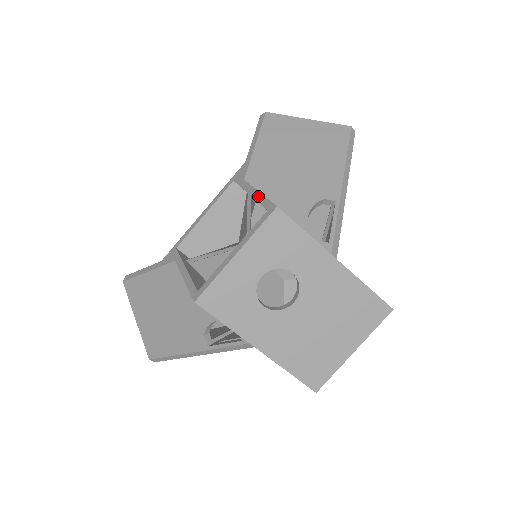
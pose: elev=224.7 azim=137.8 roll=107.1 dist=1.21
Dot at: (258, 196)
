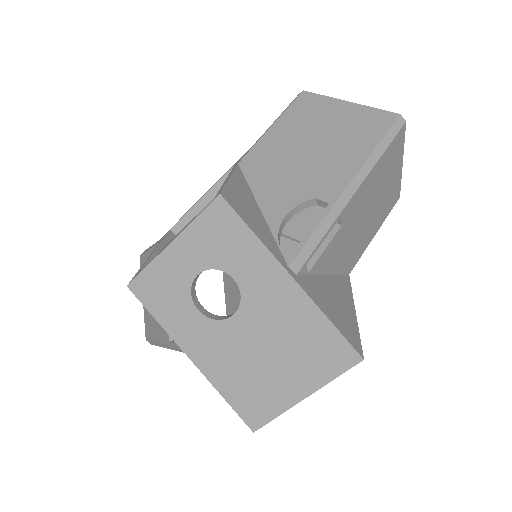
Dot at: (225, 181)
